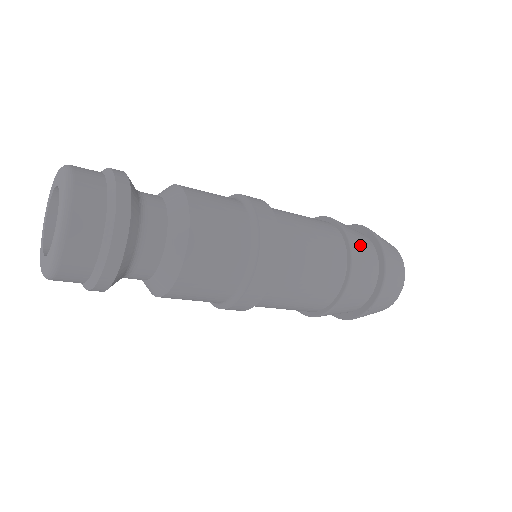
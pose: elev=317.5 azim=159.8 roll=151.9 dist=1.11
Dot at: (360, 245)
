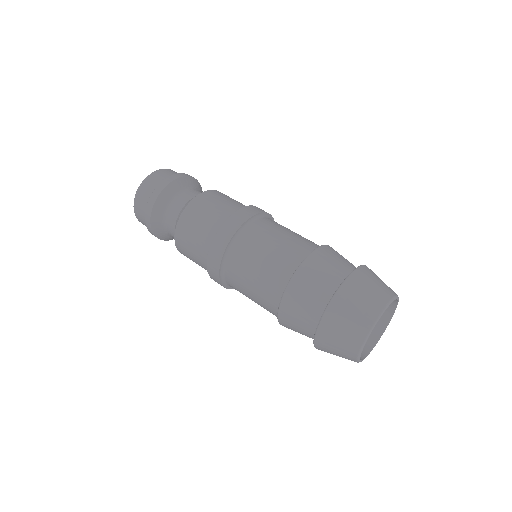
Dot at: (329, 258)
